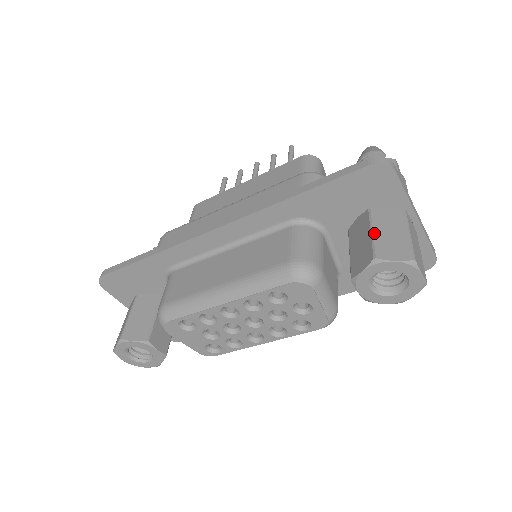
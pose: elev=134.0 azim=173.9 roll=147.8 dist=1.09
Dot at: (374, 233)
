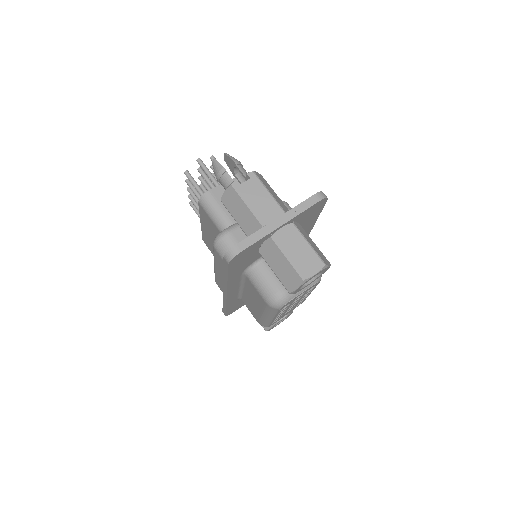
Dot at: (275, 273)
